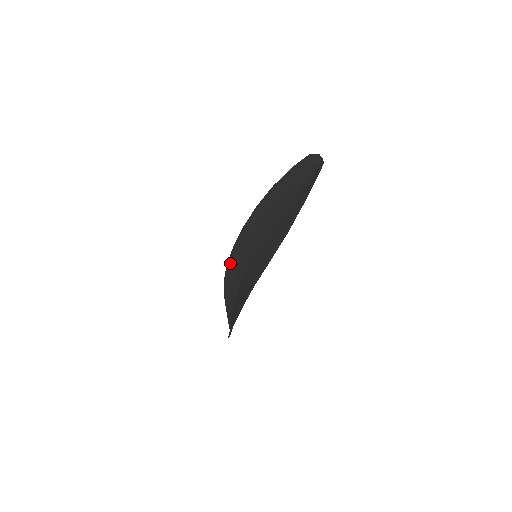
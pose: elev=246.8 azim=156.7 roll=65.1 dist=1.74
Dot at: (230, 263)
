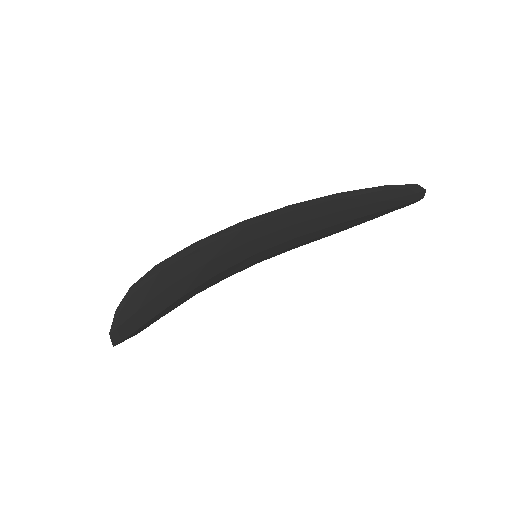
Dot at: occluded
